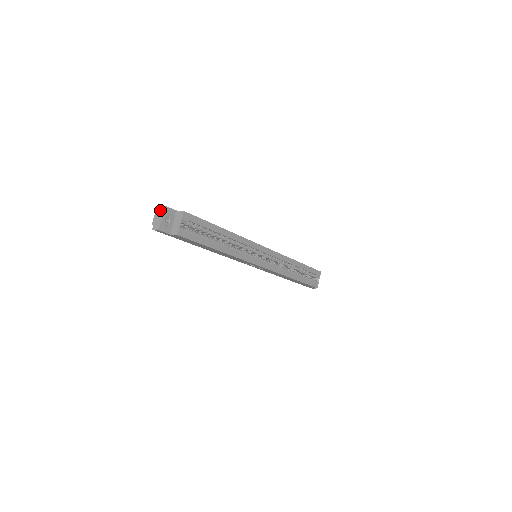
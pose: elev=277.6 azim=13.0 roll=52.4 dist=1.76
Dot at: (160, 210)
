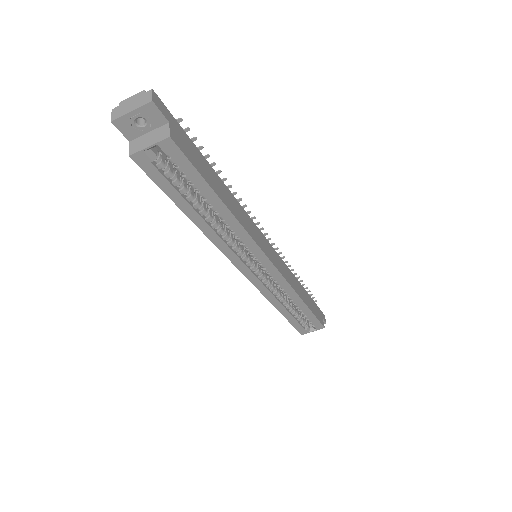
Dot at: (144, 98)
